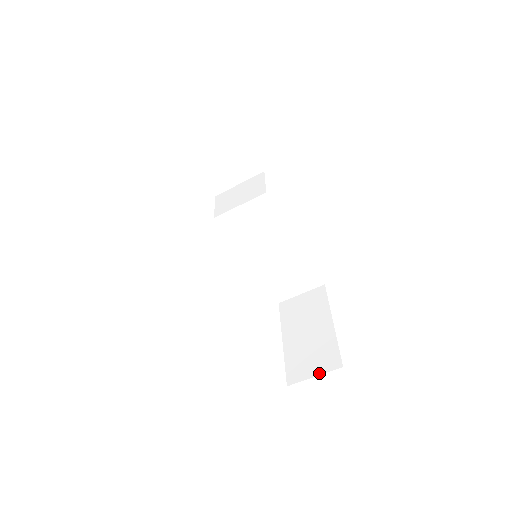
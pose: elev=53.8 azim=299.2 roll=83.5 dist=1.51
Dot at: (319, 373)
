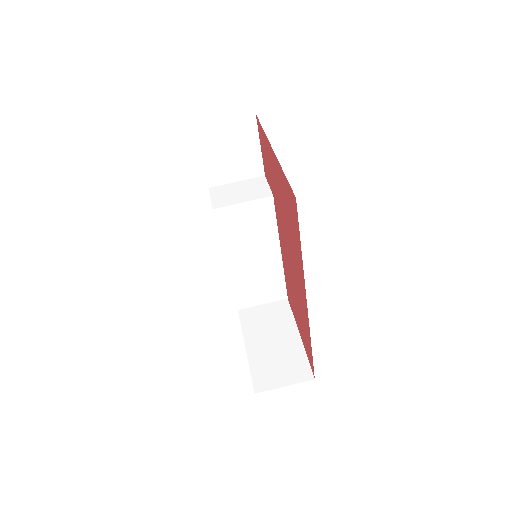
Dot at: (290, 383)
